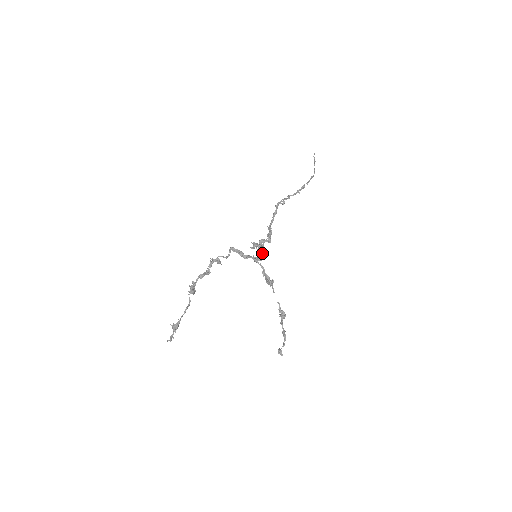
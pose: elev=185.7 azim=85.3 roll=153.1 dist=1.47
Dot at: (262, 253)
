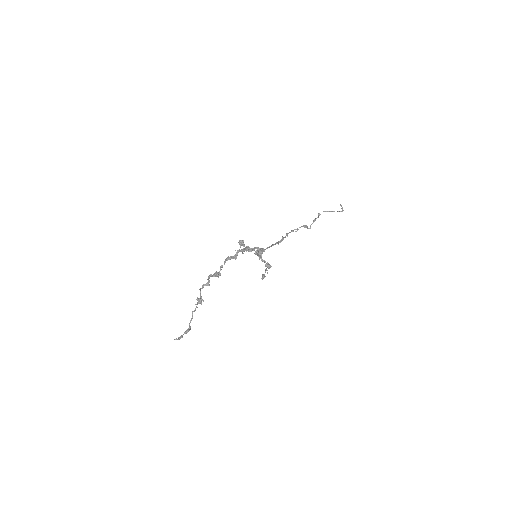
Dot at: (255, 248)
